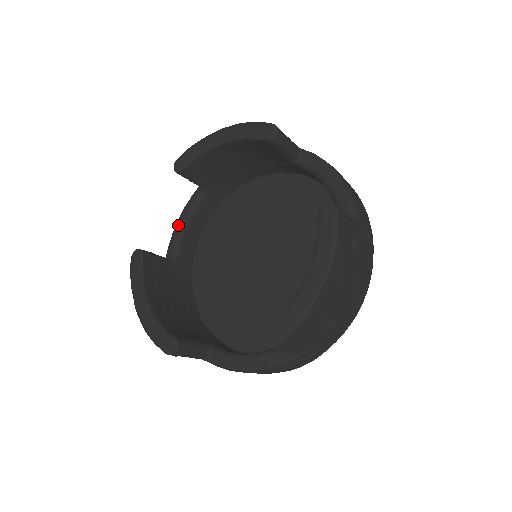
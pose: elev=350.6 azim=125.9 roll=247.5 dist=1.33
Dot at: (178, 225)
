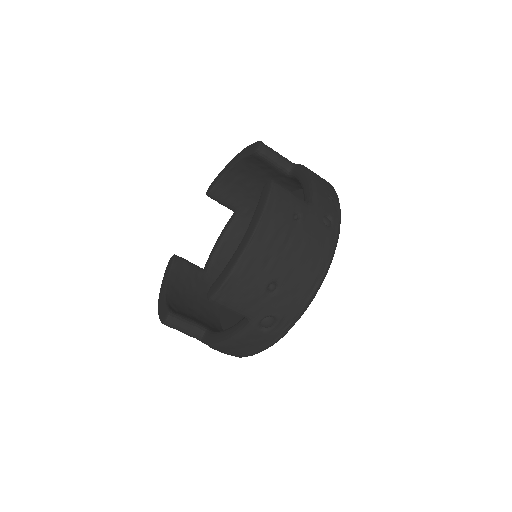
Dot at: (215, 243)
